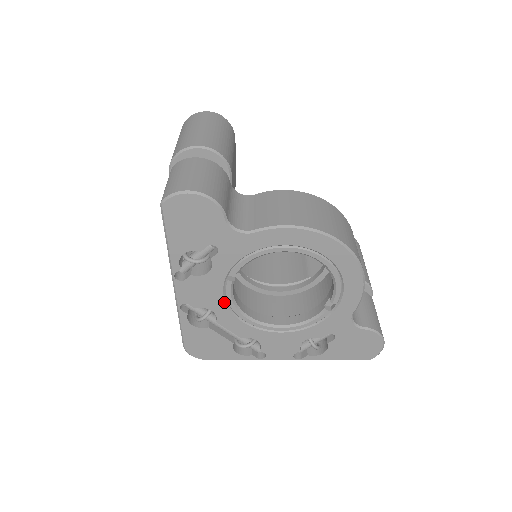
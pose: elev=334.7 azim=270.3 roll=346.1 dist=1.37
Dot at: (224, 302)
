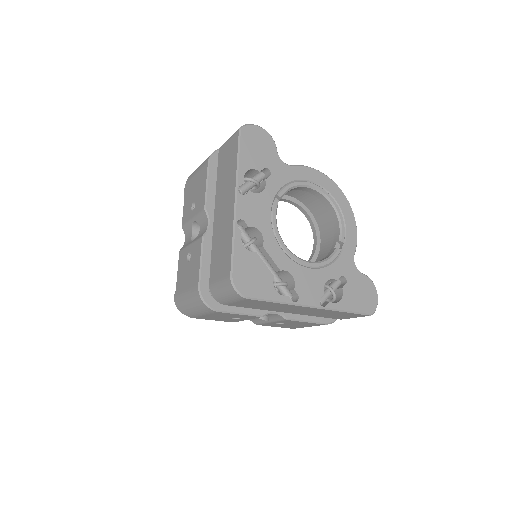
Dot at: (270, 224)
